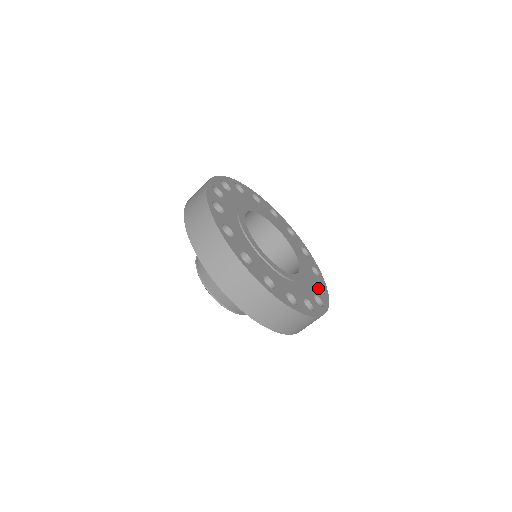
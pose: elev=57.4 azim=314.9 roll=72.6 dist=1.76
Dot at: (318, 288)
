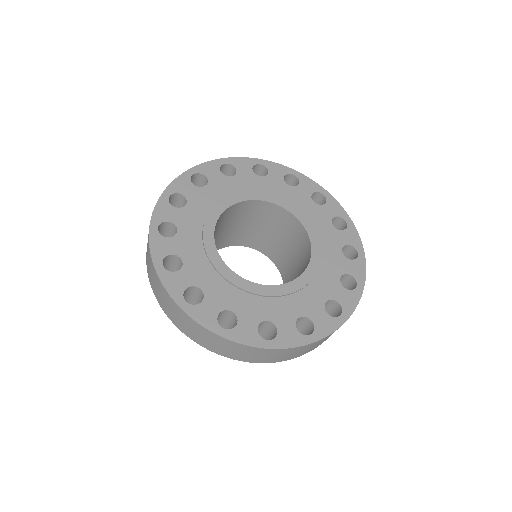
Dot at: (312, 195)
